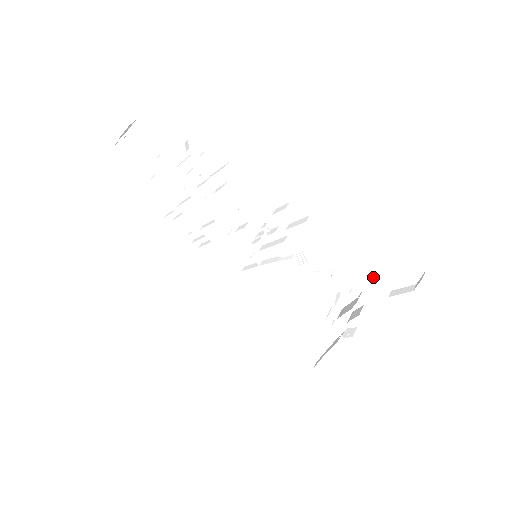
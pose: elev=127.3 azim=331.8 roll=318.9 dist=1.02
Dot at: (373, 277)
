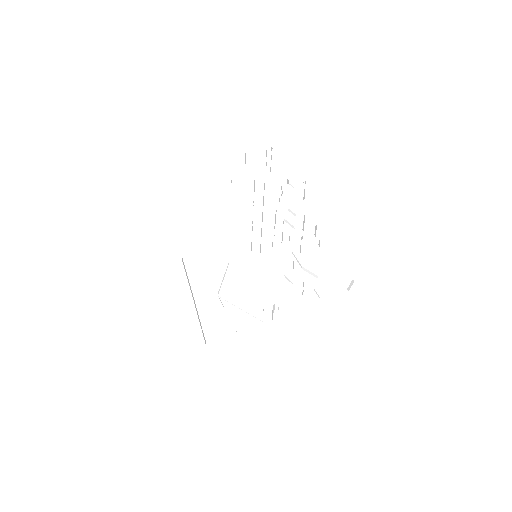
Dot at: (317, 287)
